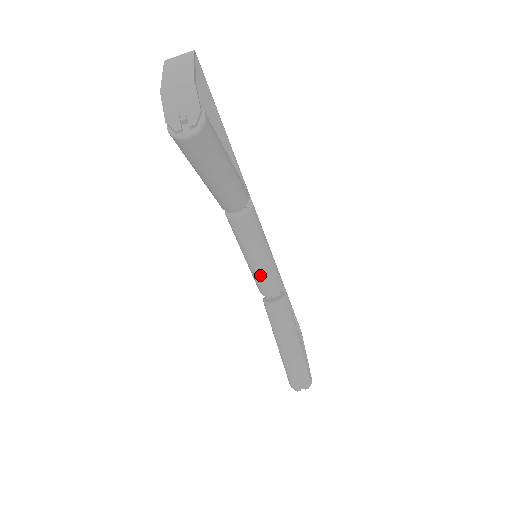
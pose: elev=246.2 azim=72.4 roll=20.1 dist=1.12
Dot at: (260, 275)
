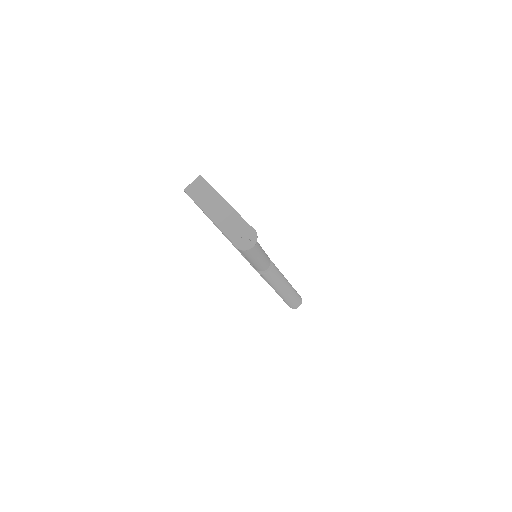
Dot at: (260, 264)
